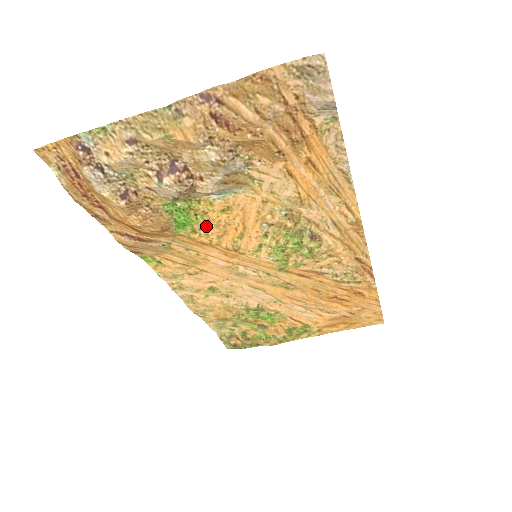
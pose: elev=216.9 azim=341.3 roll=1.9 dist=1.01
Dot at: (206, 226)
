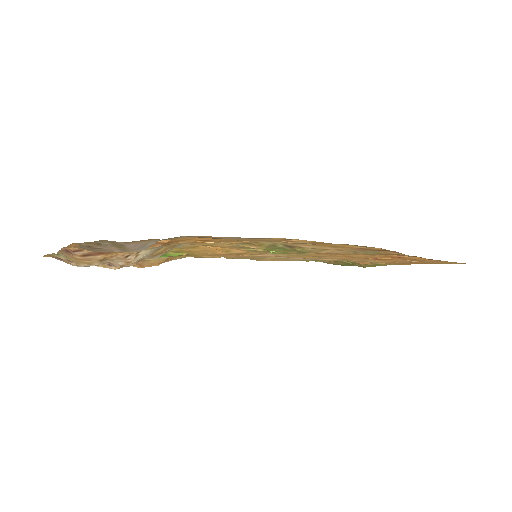
Dot at: (192, 253)
